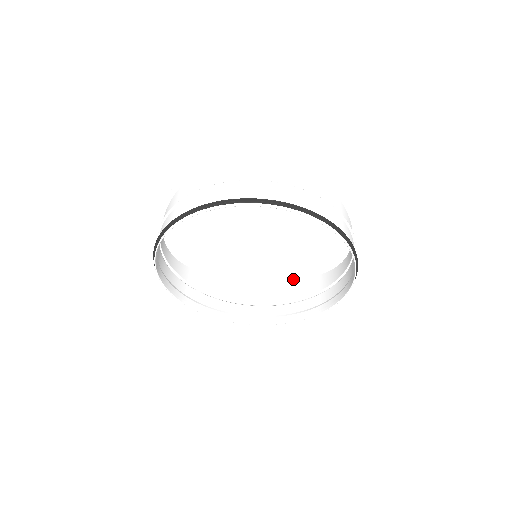
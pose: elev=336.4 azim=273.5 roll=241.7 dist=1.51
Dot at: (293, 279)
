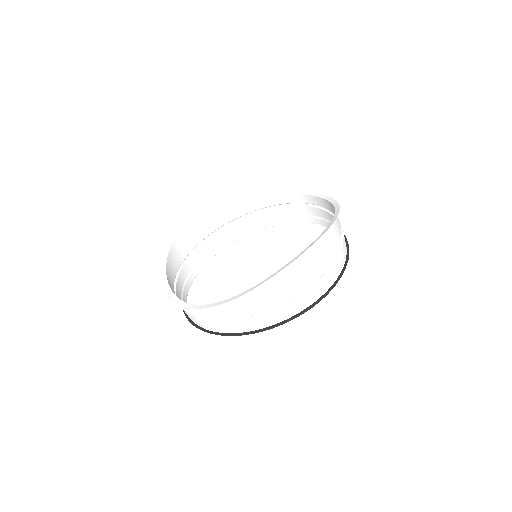
Dot at: (225, 200)
